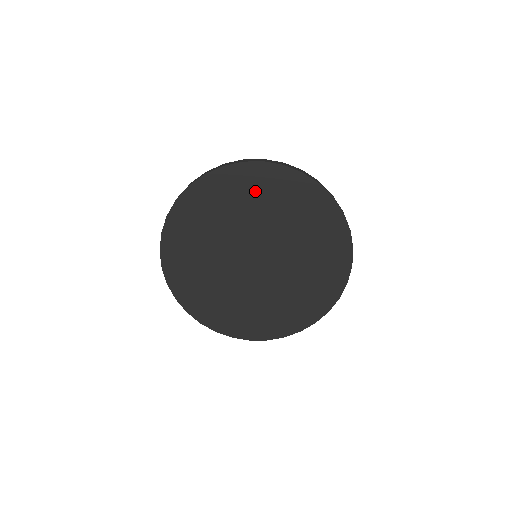
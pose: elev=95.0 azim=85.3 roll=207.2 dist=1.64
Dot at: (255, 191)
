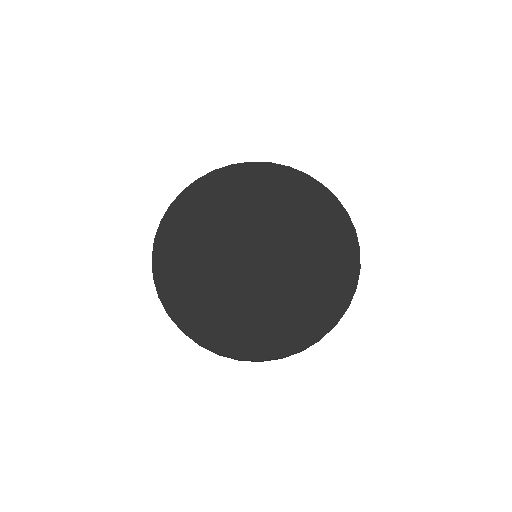
Dot at: (247, 188)
